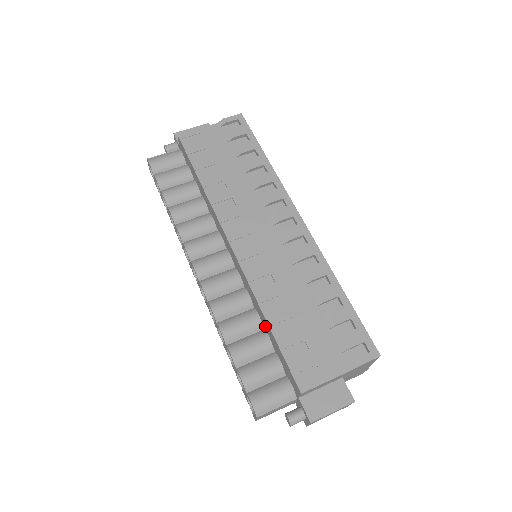
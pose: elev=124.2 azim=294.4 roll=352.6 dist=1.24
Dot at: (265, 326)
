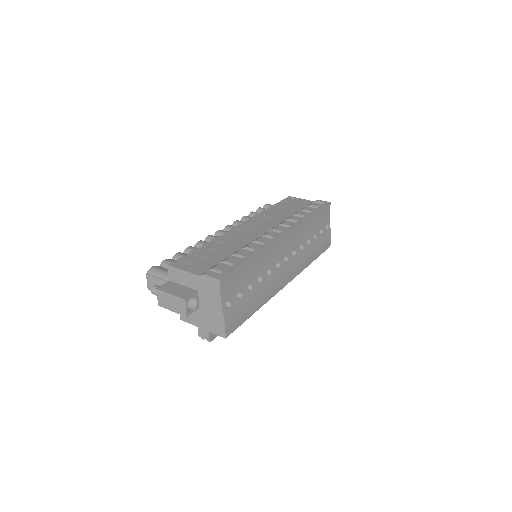
Dot at: occluded
